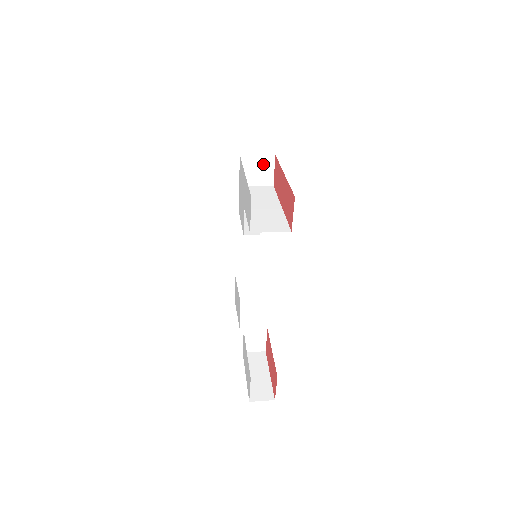
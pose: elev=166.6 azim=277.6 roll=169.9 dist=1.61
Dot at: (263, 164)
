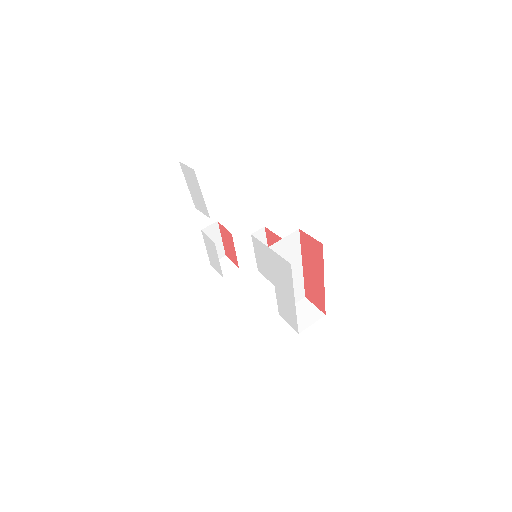
Dot at: occluded
